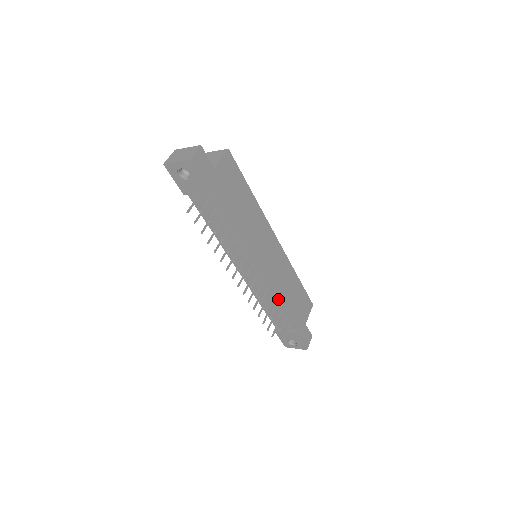
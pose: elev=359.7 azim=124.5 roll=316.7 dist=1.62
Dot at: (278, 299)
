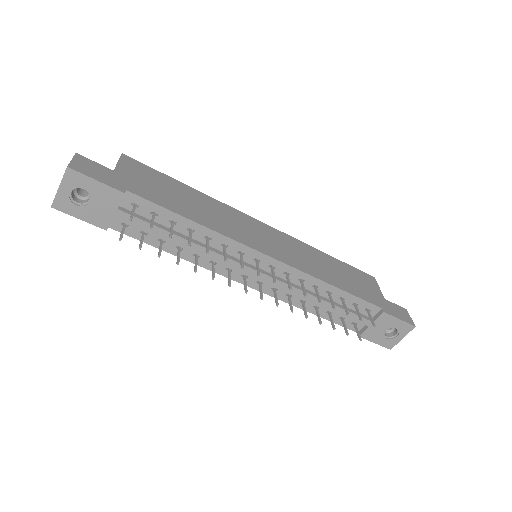
Dot at: (322, 282)
